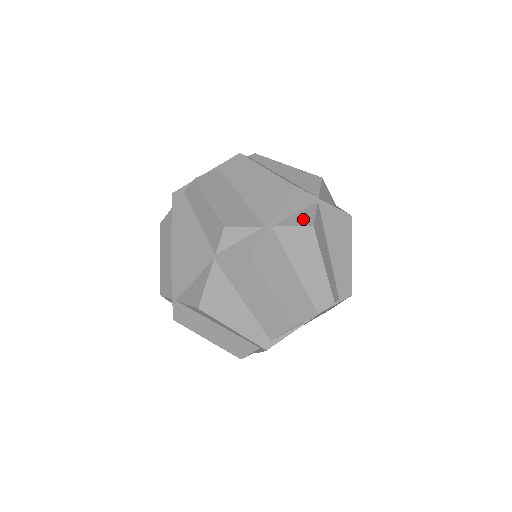
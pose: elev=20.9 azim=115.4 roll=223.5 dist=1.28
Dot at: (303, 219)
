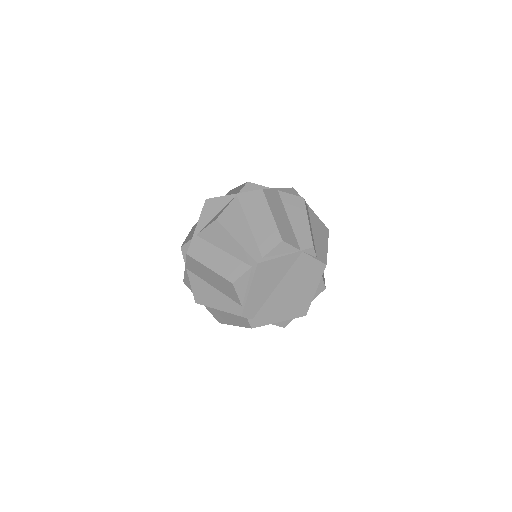
Dot at: occluded
